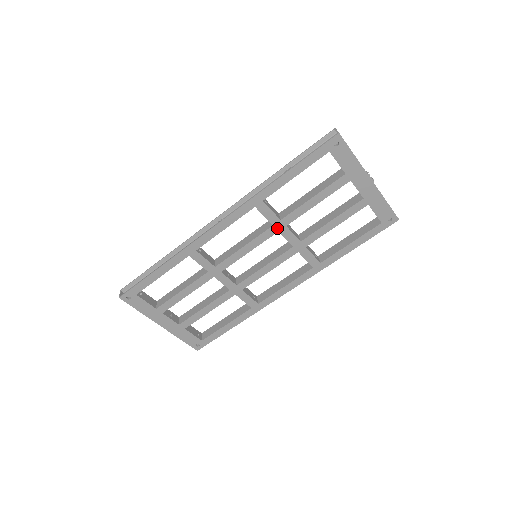
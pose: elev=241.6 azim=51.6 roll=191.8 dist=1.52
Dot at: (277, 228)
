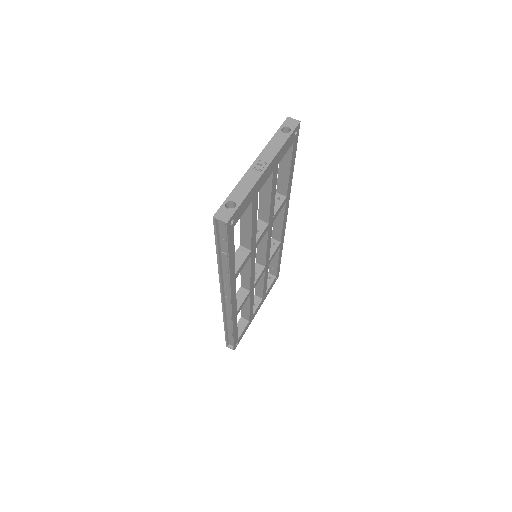
Dot at: (253, 251)
